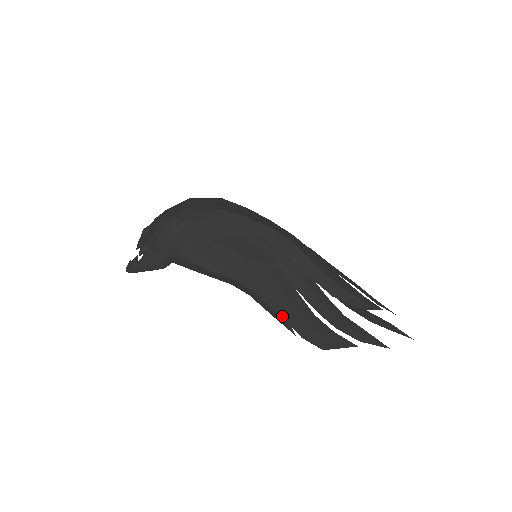
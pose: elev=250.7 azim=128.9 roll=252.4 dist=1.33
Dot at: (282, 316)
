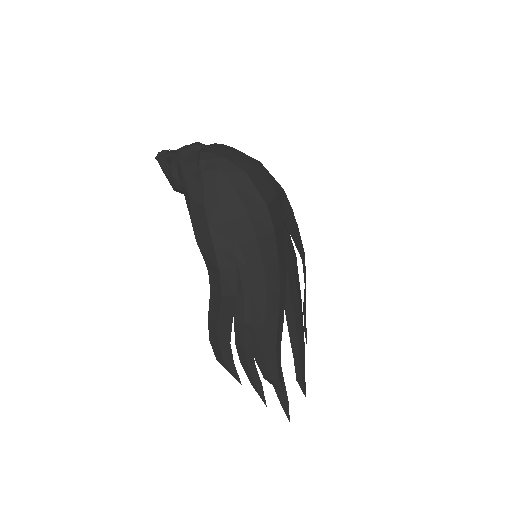
Dot at: (208, 318)
